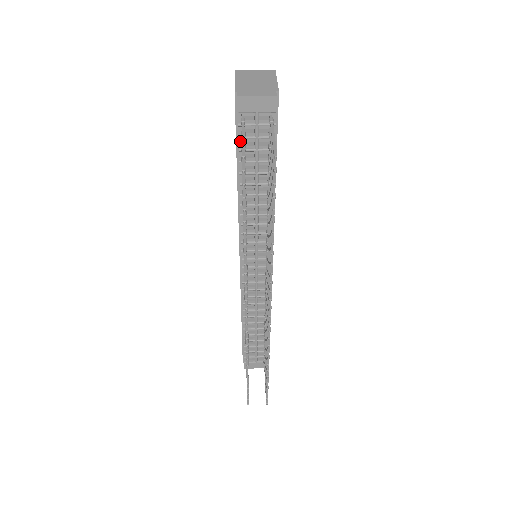
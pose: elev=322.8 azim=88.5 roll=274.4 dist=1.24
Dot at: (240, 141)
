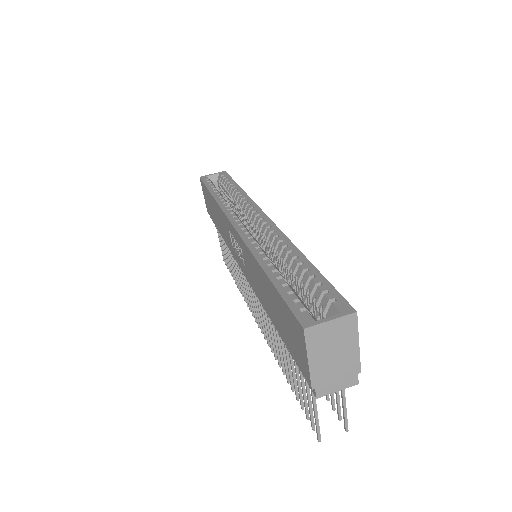
Dot at: occluded
